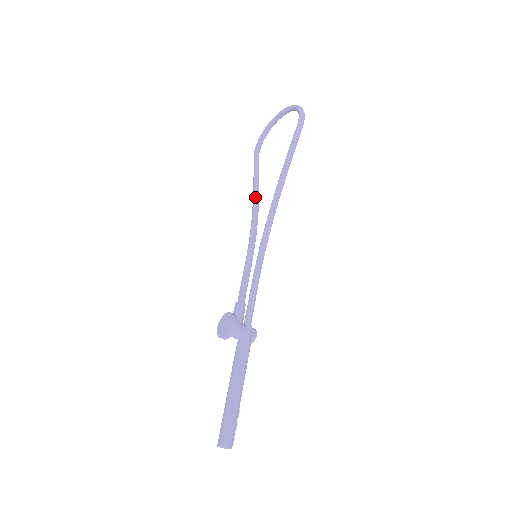
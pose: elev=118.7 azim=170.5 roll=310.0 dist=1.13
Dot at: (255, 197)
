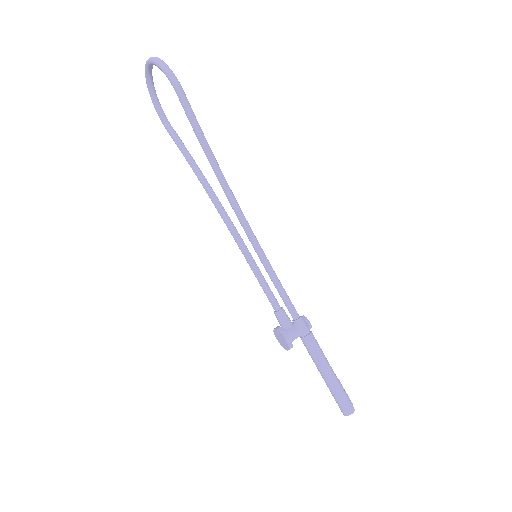
Dot at: (207, 192)
